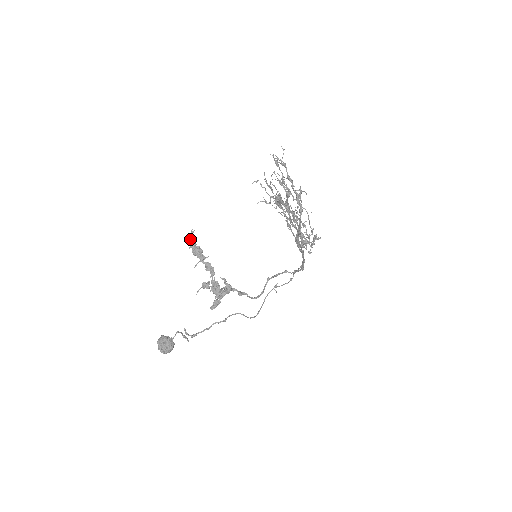
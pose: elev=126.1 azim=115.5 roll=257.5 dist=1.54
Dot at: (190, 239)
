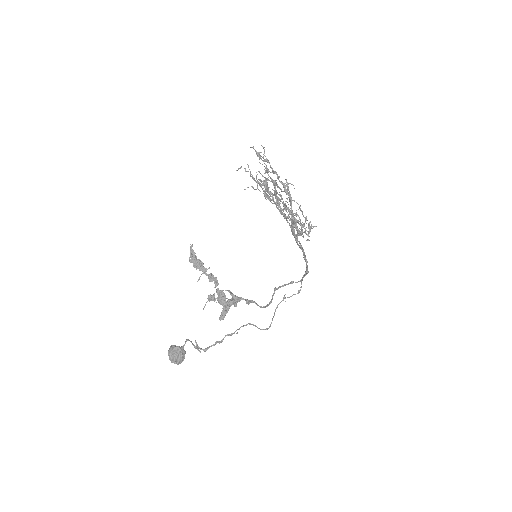
Dot at: occluded
